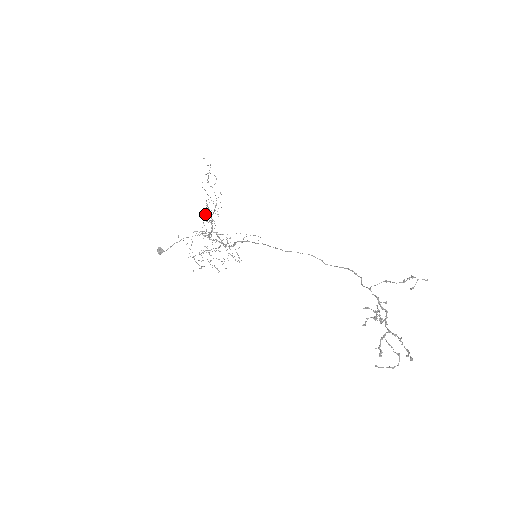
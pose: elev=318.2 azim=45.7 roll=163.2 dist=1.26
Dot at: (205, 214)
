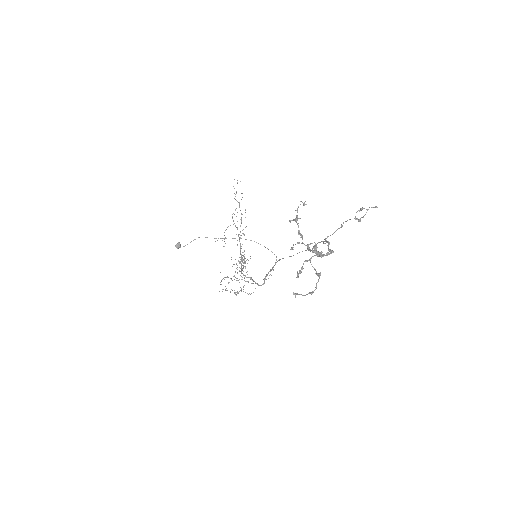
Dot at: (228, 226)
